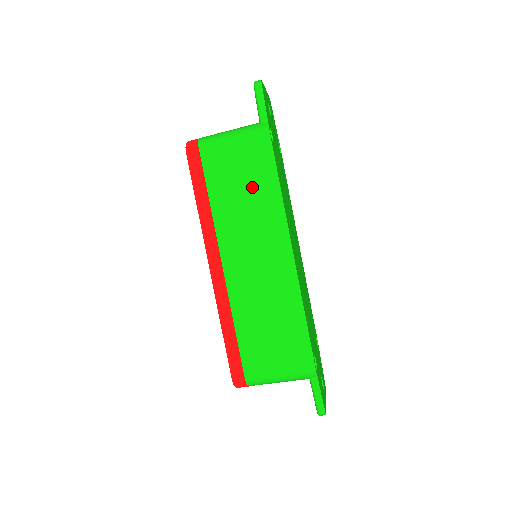
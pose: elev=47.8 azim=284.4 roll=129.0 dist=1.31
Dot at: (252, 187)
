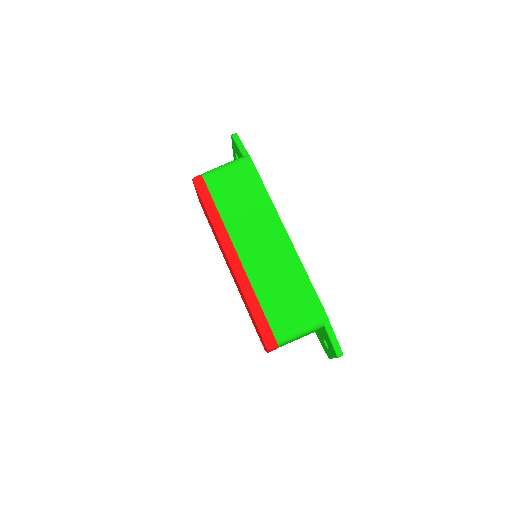
Dot at: (248, 196)
